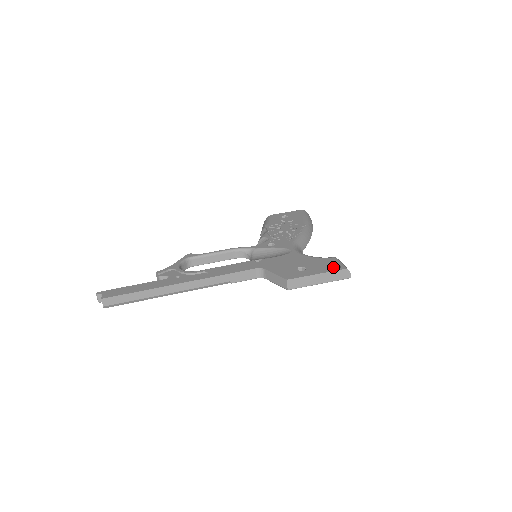
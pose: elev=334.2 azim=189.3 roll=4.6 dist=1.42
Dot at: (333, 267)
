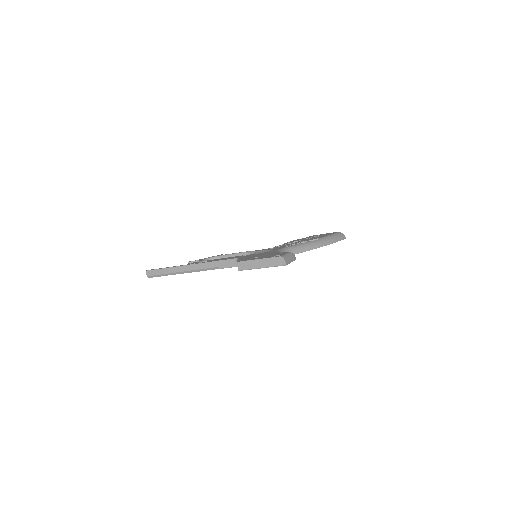
Dot at: occluded
